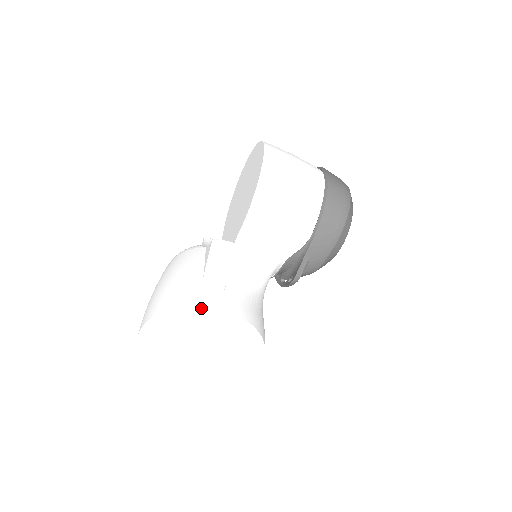
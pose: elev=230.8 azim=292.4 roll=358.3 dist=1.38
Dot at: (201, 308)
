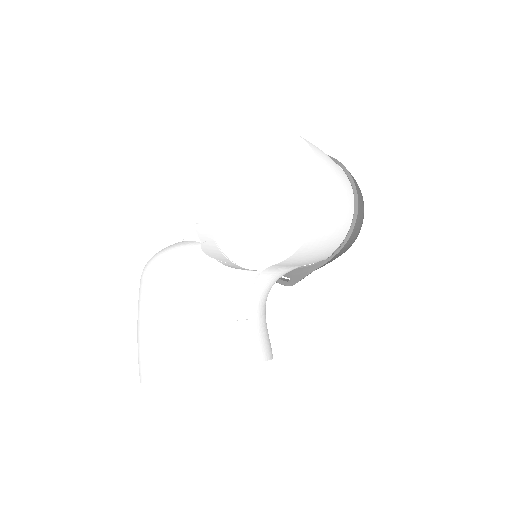
Dot at: (241, 365)
